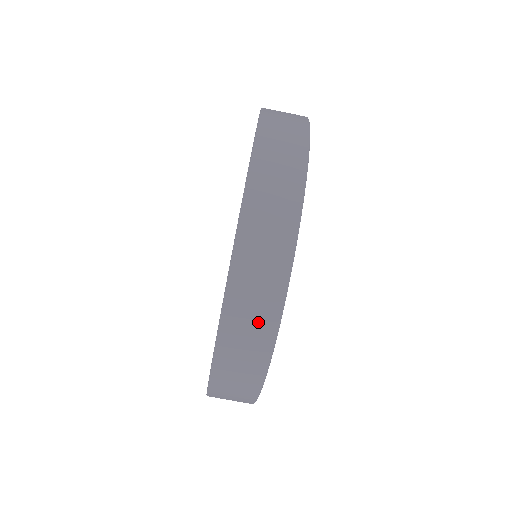
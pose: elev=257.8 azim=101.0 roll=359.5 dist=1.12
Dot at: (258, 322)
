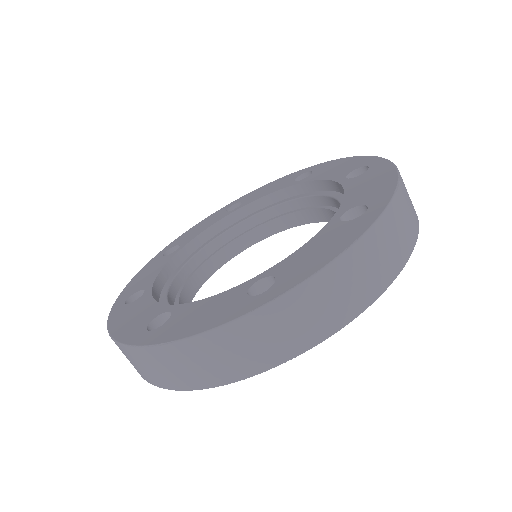
Dot at: (337, 306)
